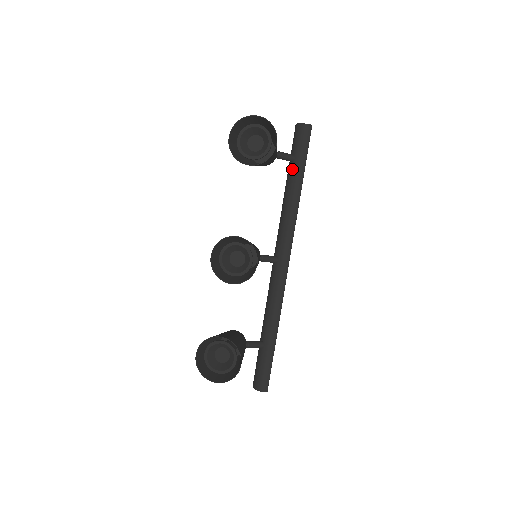
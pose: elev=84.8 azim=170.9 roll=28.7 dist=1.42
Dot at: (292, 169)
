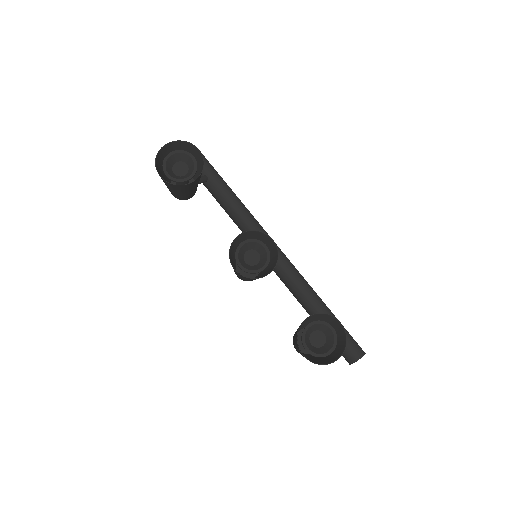
Dot at: (212, 185)
